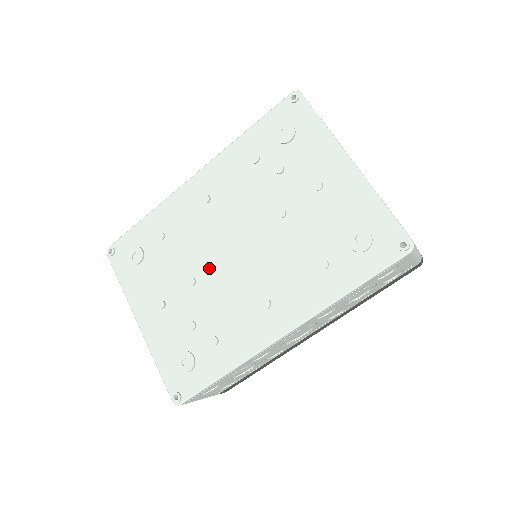
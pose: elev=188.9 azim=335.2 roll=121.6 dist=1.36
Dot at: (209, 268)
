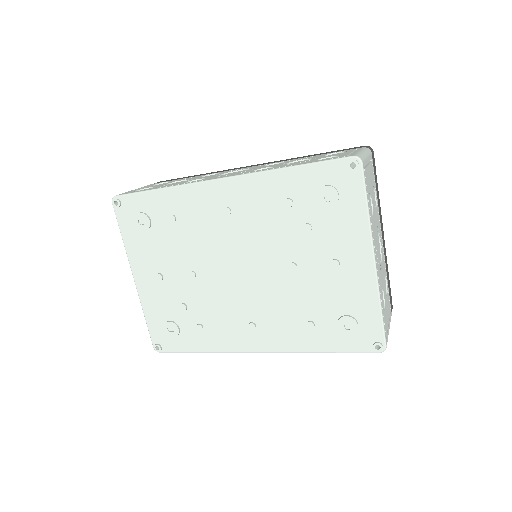
Dot at: (211, 272)
